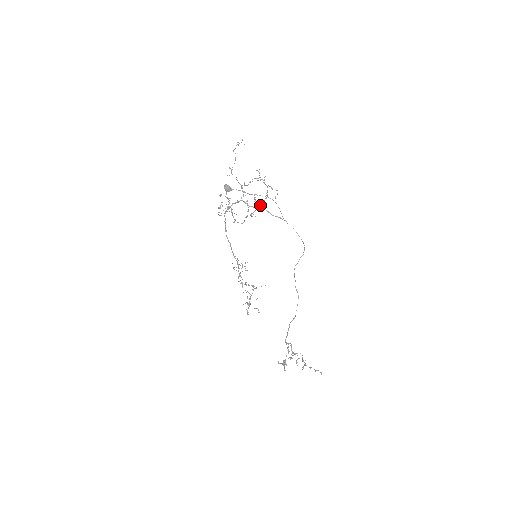
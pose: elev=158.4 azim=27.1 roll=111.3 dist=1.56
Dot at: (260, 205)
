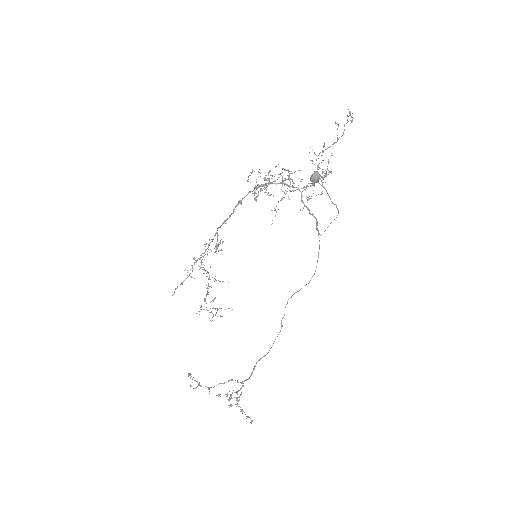
Dot at: (289, 190)
